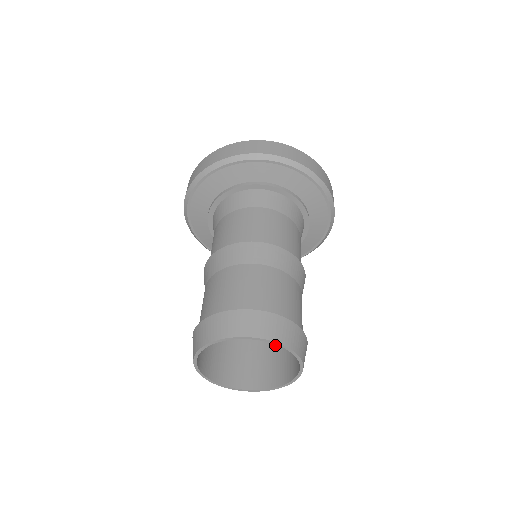
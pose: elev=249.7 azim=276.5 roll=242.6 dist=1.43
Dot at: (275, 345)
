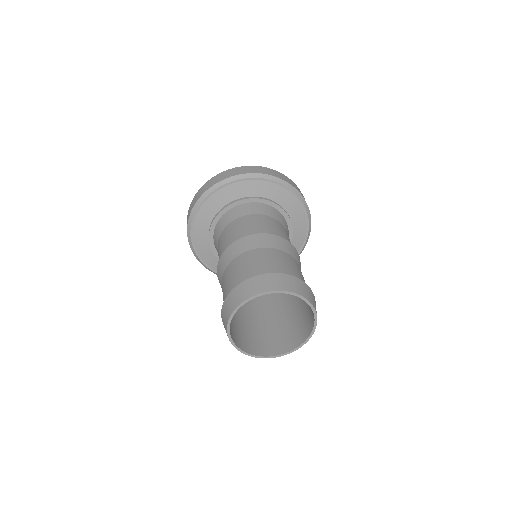
Dot at: (253, 327)
